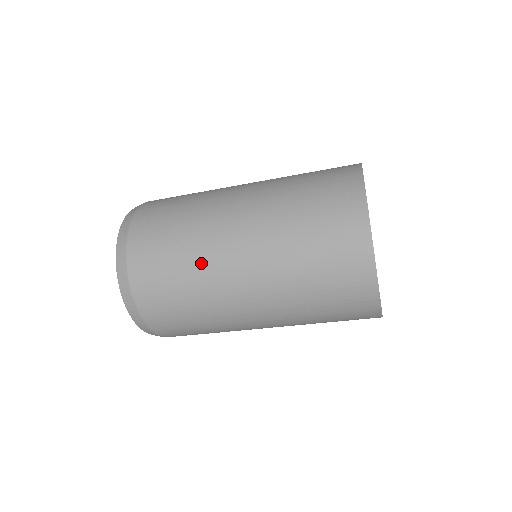
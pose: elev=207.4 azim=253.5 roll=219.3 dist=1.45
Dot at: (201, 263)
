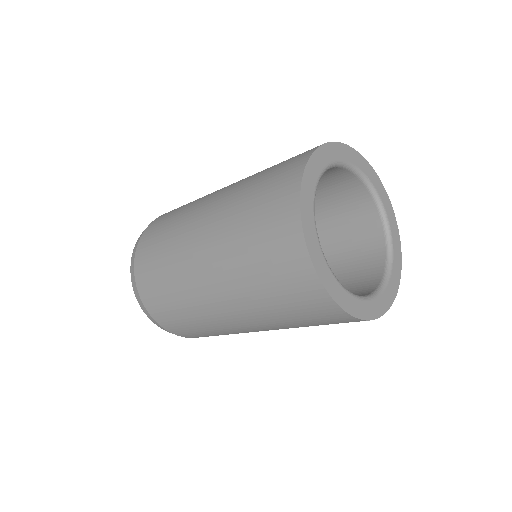
Dot at: (199, 314)
